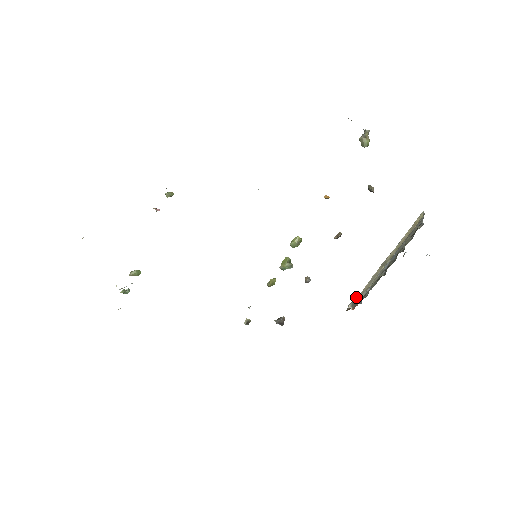
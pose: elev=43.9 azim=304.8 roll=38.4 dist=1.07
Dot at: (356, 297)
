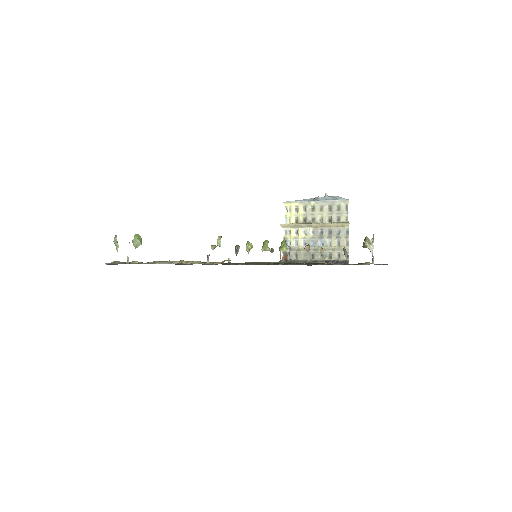
Dot at: (289, 252)
